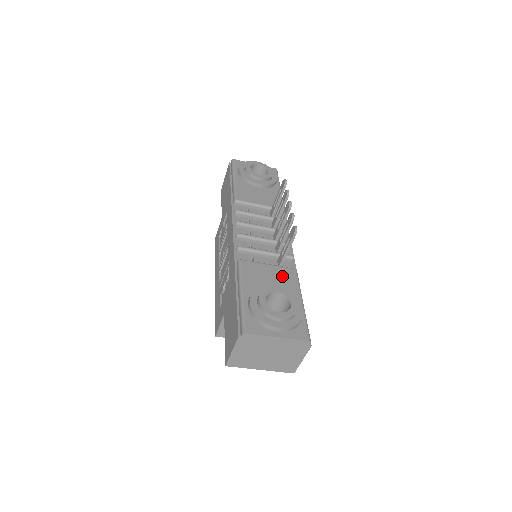
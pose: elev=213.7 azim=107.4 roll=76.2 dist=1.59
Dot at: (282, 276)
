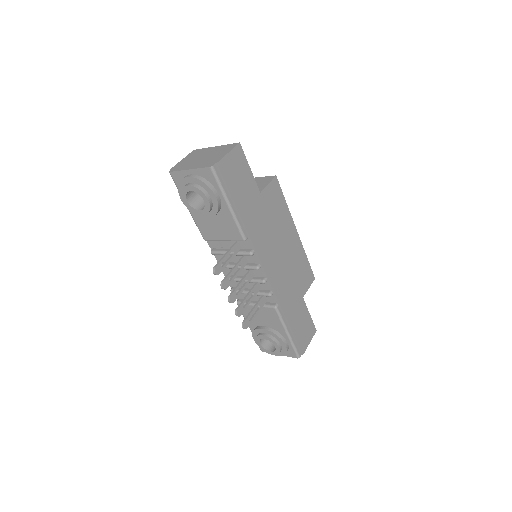
Dot at: (267, 315)
